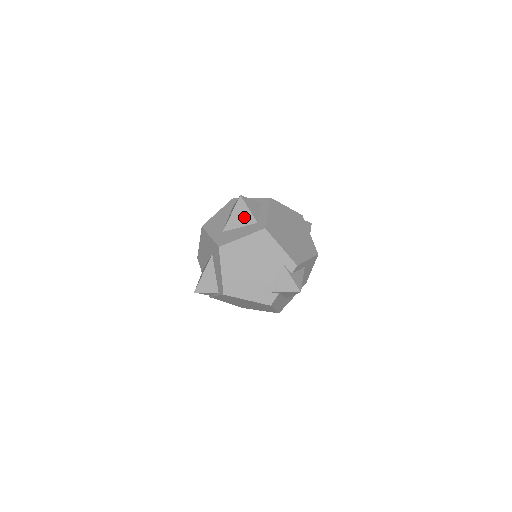
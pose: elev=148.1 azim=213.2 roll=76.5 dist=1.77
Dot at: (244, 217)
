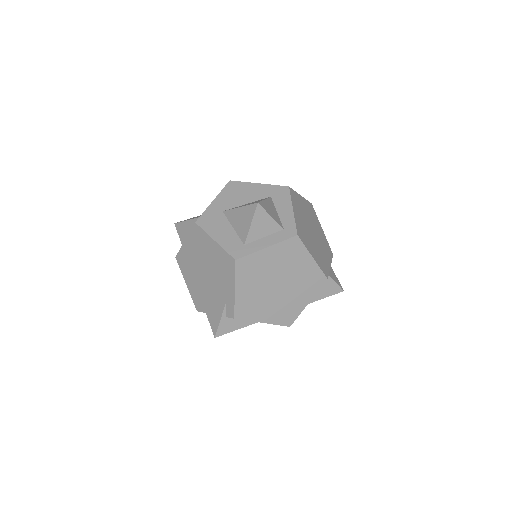
Dot at: (242, 225)
